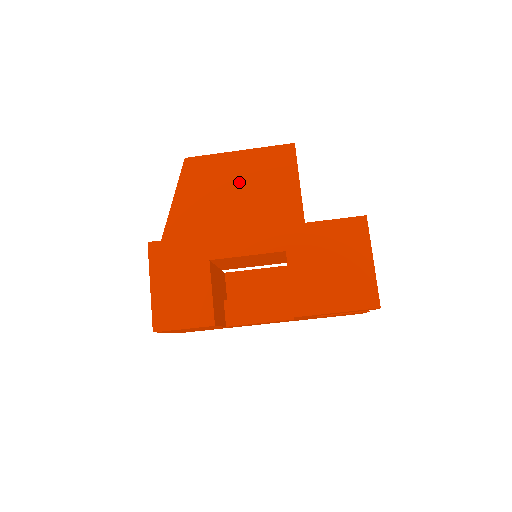
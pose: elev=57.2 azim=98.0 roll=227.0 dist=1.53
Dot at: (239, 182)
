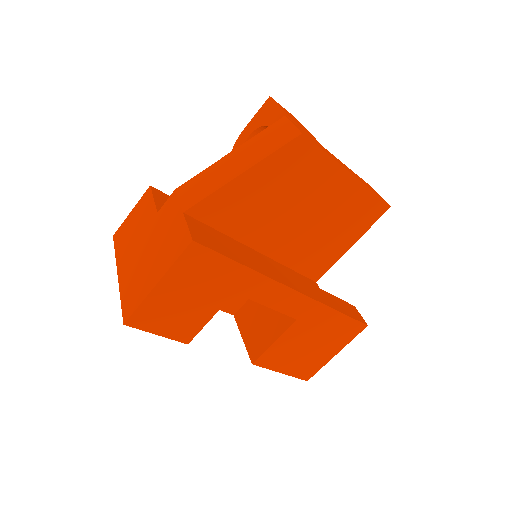
Dot at: (318, 205)
